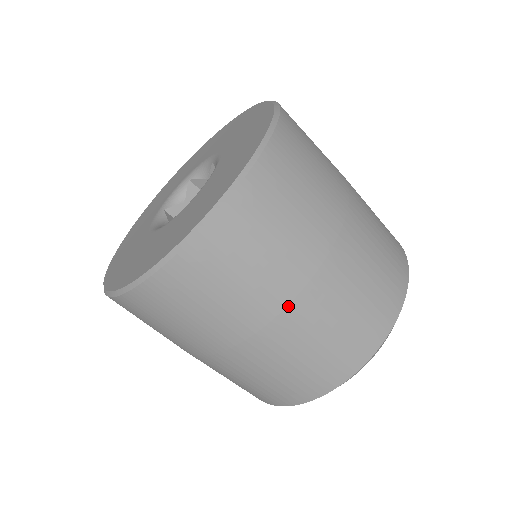
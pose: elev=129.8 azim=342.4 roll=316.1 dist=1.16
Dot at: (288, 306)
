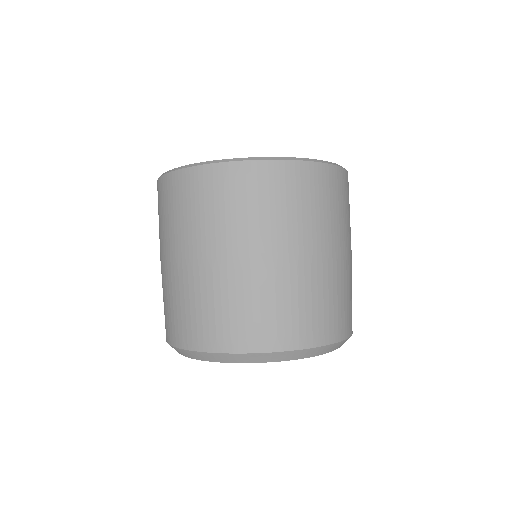
Dot at: (256, 254)
